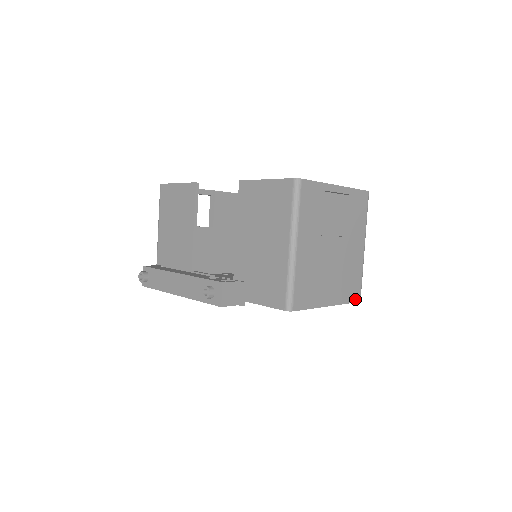
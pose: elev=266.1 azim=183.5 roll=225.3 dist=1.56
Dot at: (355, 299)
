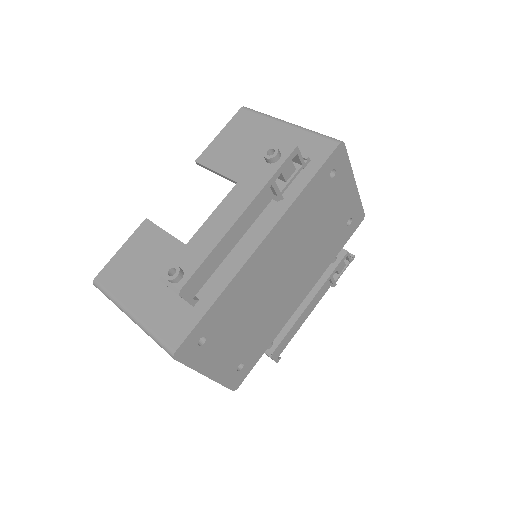
Dot at: occluded
